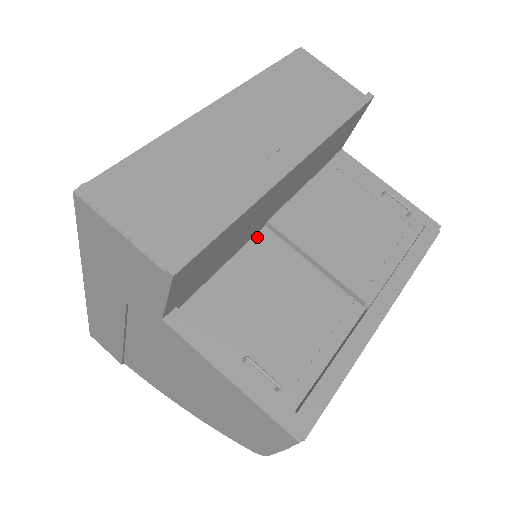
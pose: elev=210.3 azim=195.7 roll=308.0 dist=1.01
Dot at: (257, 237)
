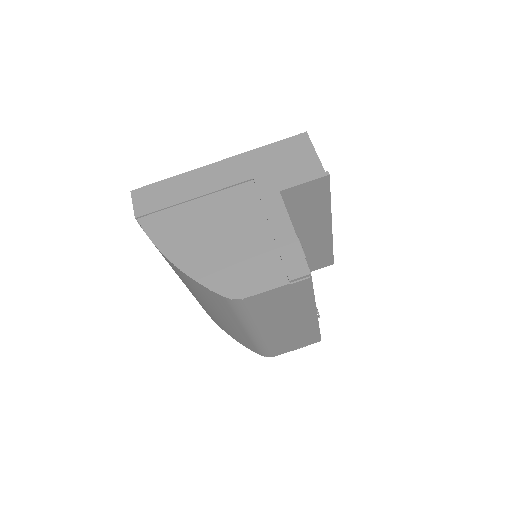
Dot at: occluded
